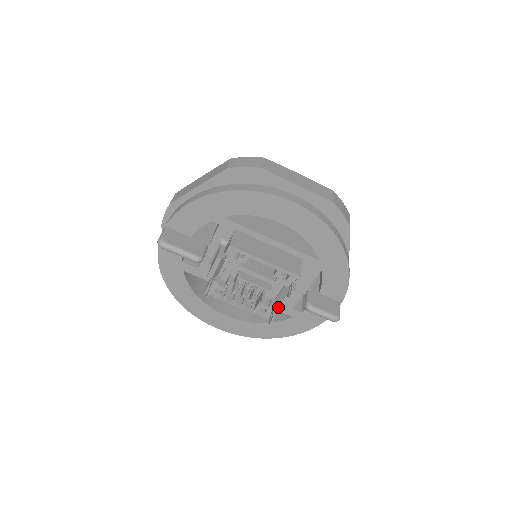
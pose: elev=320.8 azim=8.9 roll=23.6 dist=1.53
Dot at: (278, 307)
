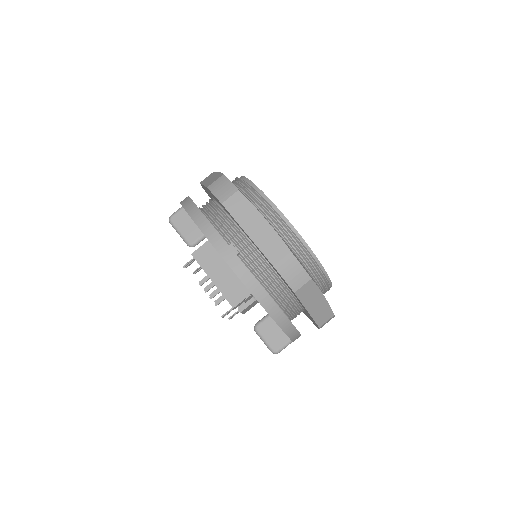
Dot at: occluded
